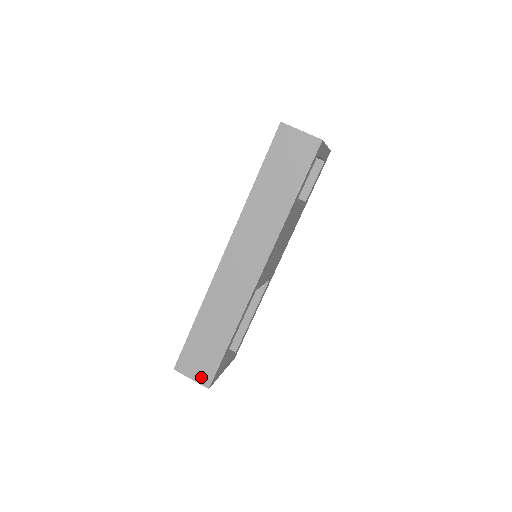
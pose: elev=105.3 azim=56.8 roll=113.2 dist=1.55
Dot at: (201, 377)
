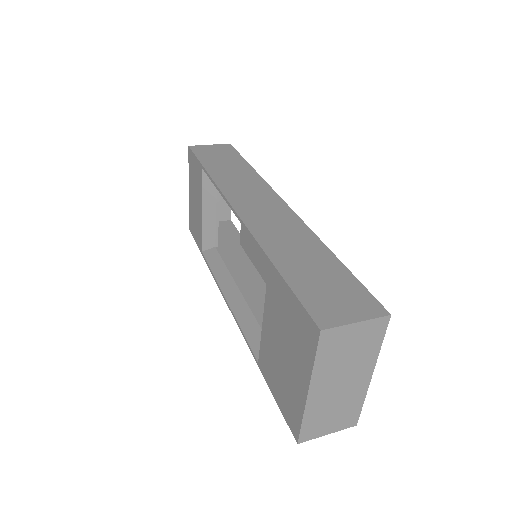
Dot at: (363, 310)
